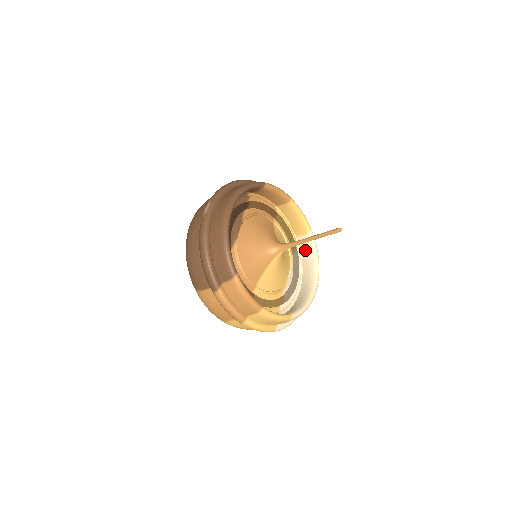
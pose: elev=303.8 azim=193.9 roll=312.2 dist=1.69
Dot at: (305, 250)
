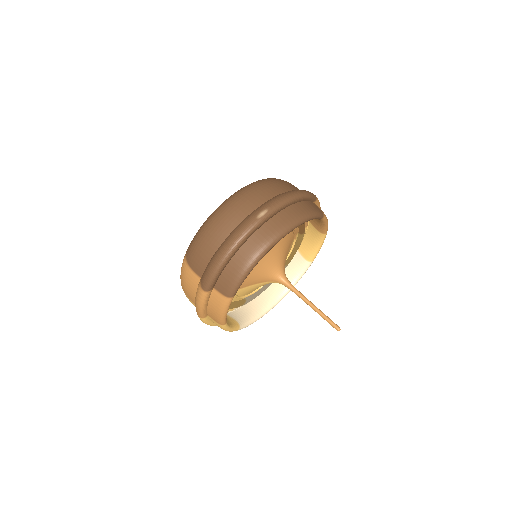
Dot at: (293, 267)
